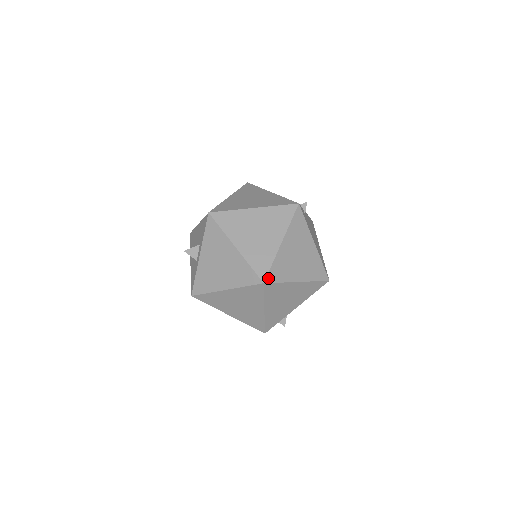
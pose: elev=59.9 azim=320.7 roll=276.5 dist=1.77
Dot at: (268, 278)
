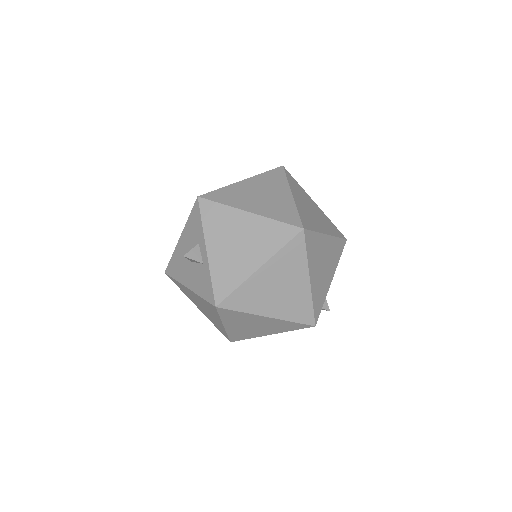
Dot at: (304, 225)
